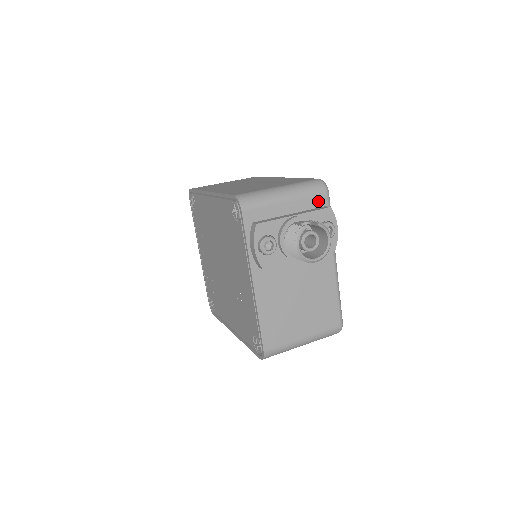
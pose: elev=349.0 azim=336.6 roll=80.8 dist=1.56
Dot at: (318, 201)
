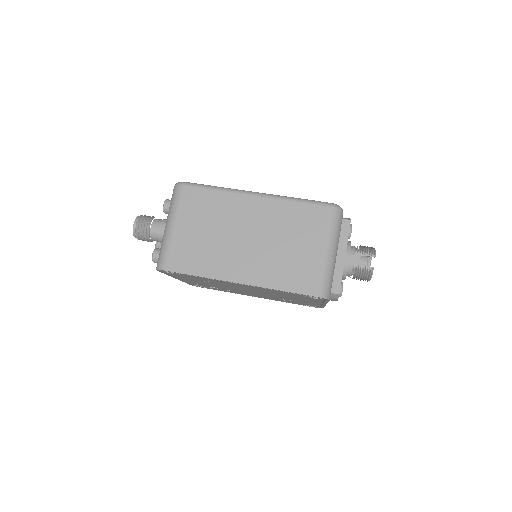
Dot at: (341, 224)
